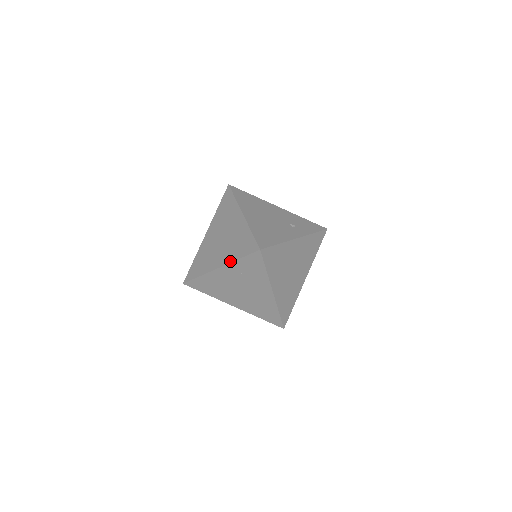
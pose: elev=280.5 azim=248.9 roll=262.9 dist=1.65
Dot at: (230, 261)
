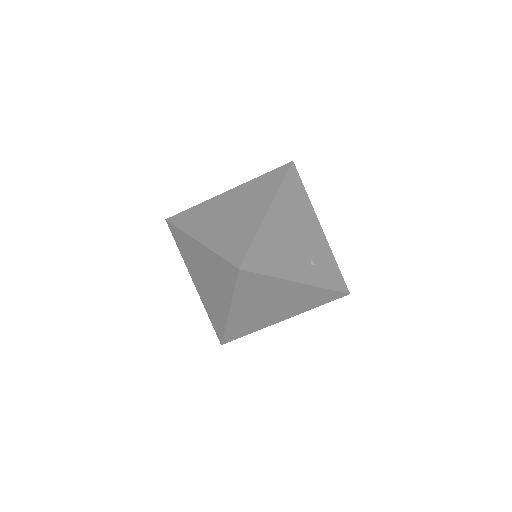
Dot at: (210, 247)
